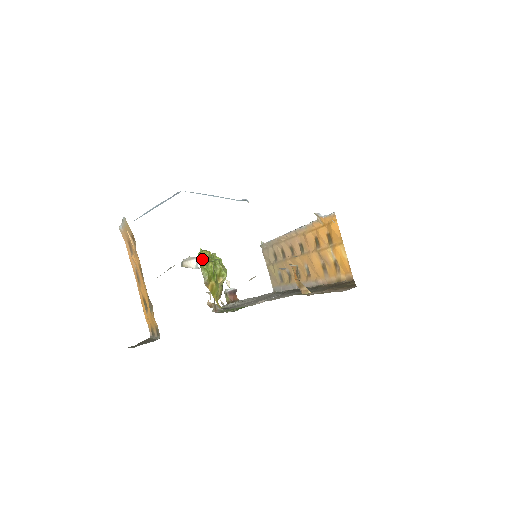
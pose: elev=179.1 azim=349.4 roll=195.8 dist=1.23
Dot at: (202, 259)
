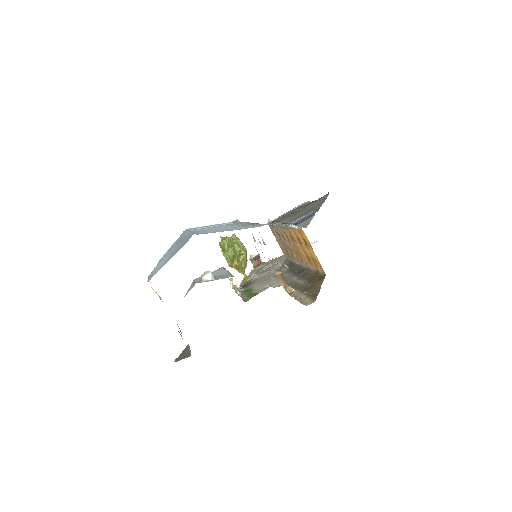
Dot at: (223, 247)
